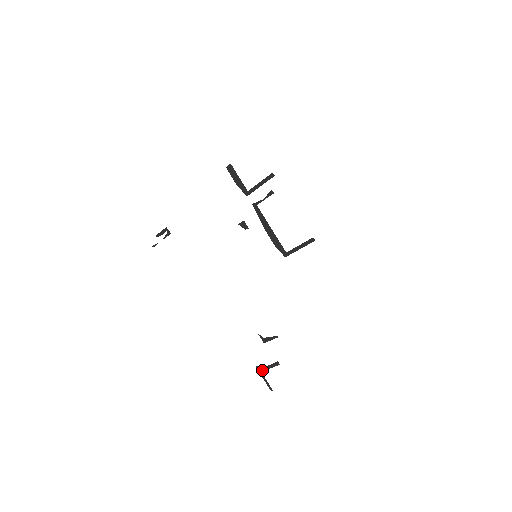
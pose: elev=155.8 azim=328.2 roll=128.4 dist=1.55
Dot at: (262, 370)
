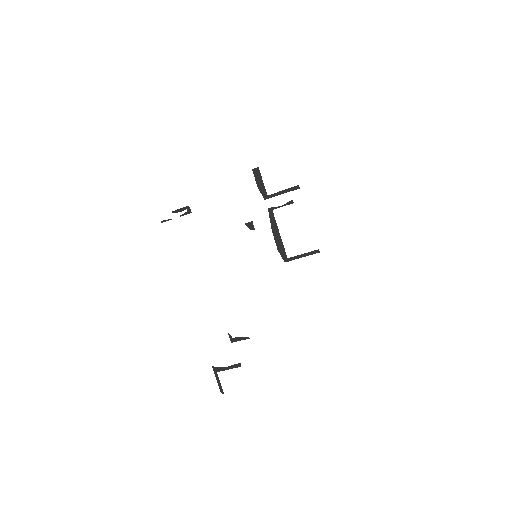
Dot at: (219, 371)
